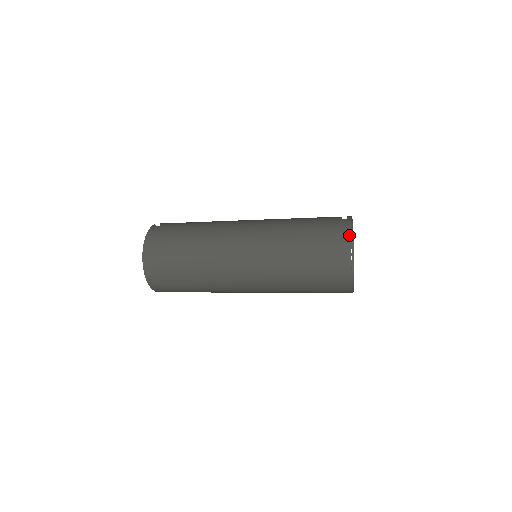
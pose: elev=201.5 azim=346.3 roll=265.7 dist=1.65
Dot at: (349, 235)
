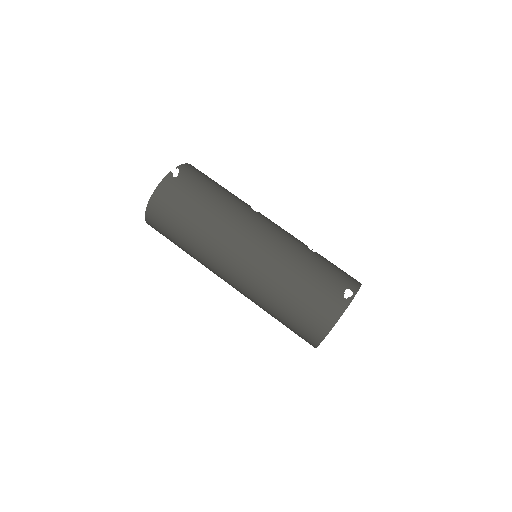
Dot at: (335, 322)
